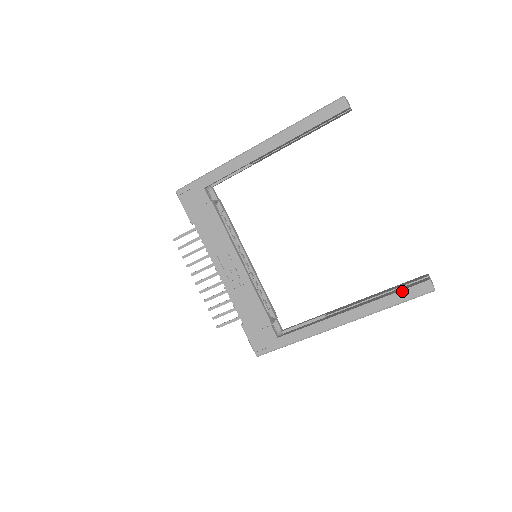
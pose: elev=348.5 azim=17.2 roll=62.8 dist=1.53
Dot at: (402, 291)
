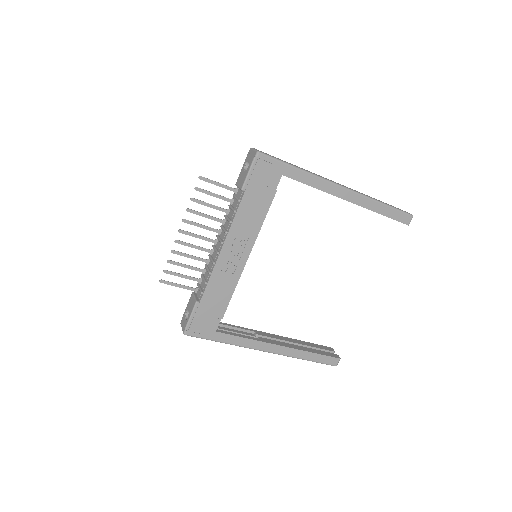
Dot at: (322, 355)
